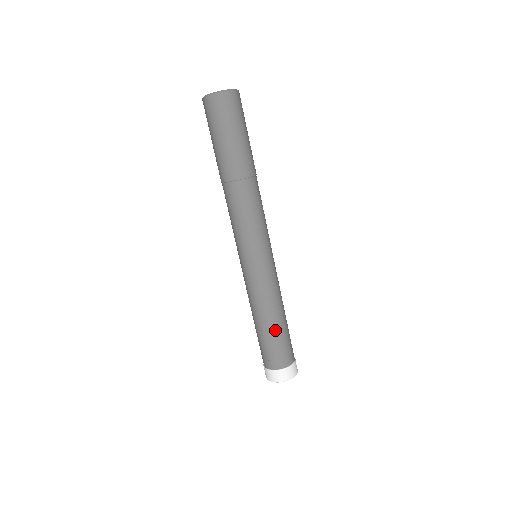
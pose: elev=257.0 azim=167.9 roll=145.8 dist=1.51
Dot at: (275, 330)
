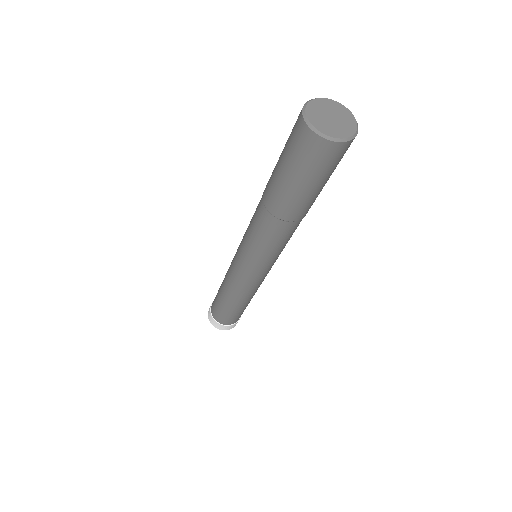
Dot at: (225, 304)
